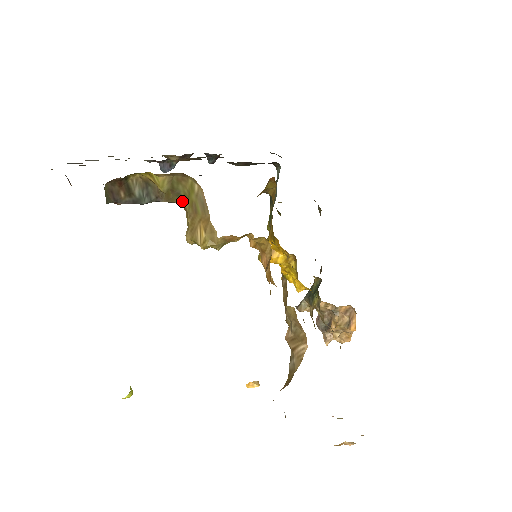
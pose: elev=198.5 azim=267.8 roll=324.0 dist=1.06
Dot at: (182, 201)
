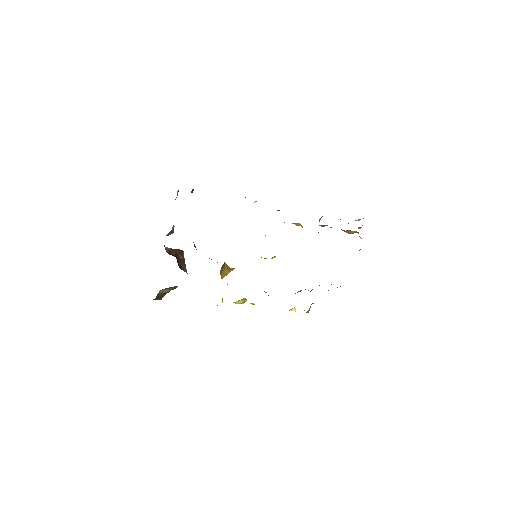
Dot at: occluded
